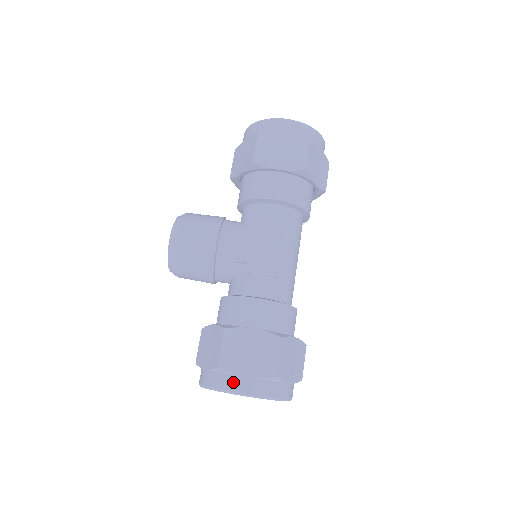
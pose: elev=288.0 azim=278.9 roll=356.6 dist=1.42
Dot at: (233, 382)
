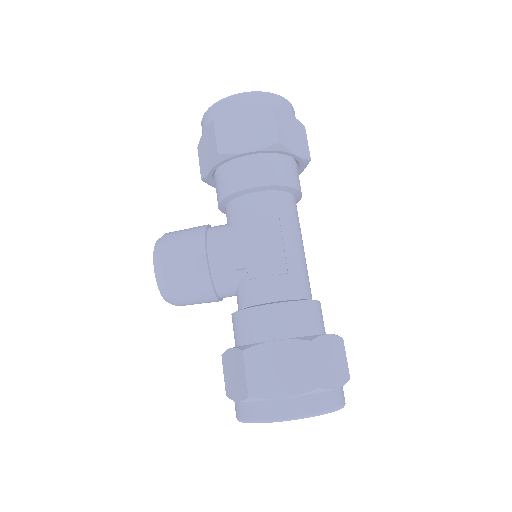
Dot at: (271, 409)
